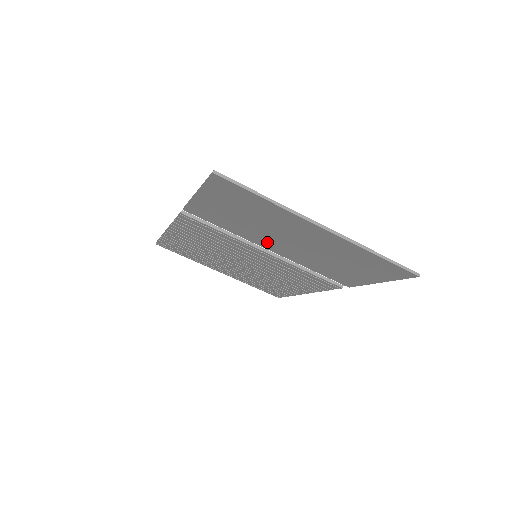
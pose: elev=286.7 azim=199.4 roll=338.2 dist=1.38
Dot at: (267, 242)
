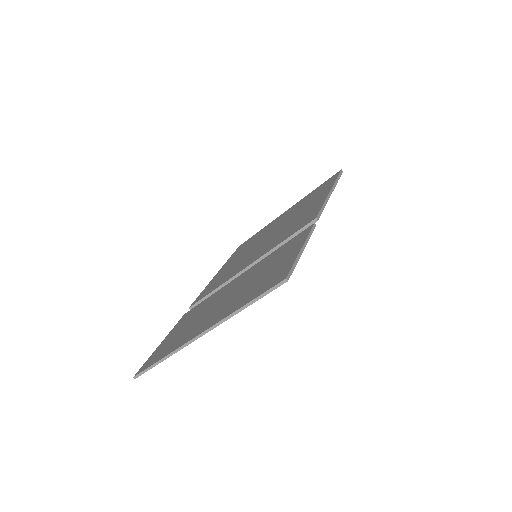
Dot at: occluded
